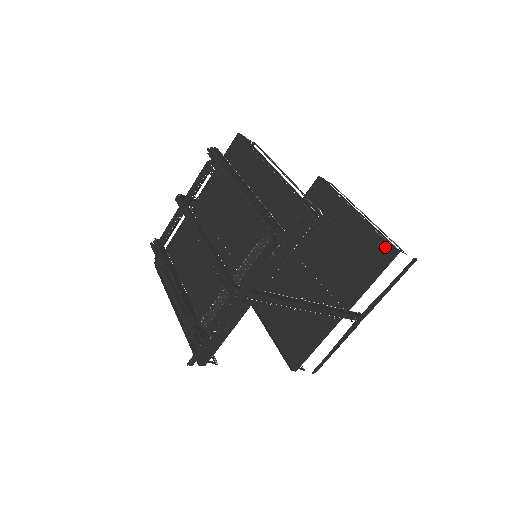
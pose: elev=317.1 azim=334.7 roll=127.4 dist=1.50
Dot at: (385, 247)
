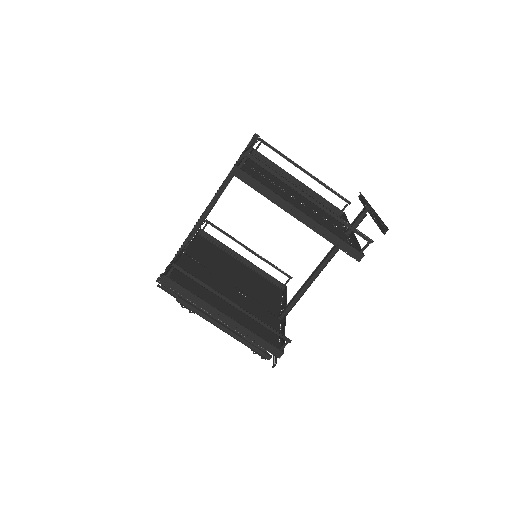
Dot at: occluded
